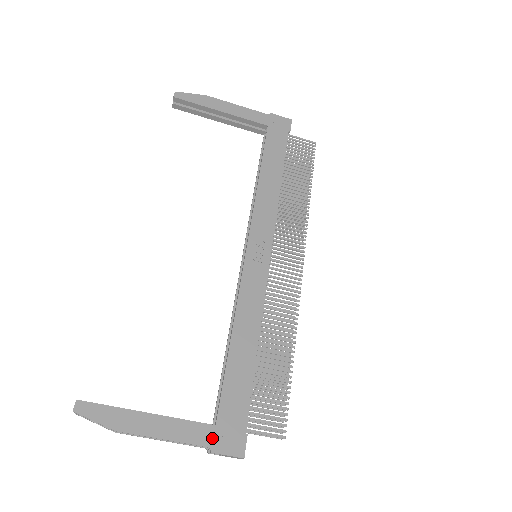
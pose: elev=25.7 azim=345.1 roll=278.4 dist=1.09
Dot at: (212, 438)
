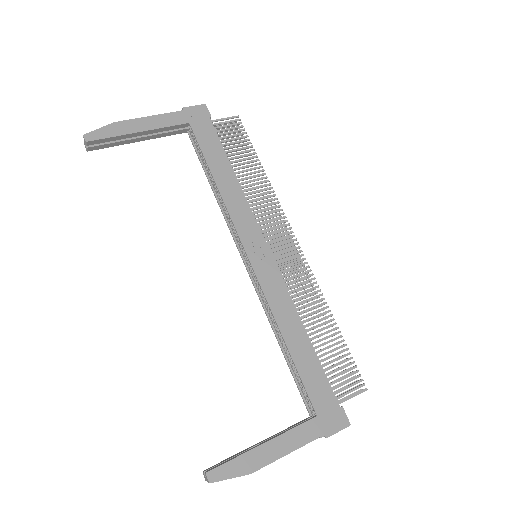
Dot at: (321, 427)
